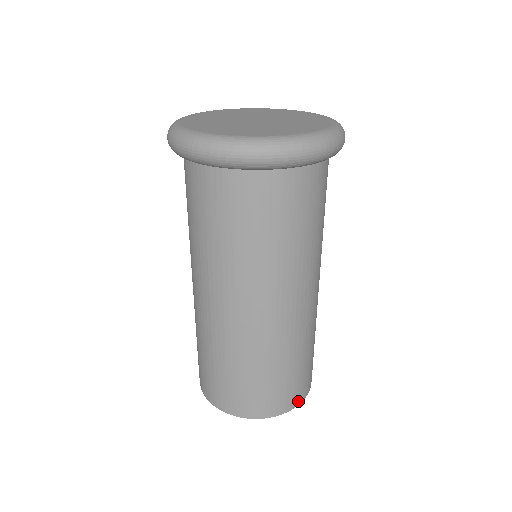
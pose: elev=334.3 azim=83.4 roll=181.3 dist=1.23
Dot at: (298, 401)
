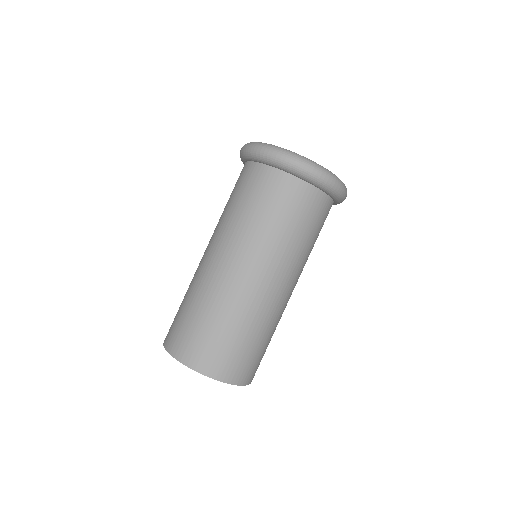
Dot at: occluded
